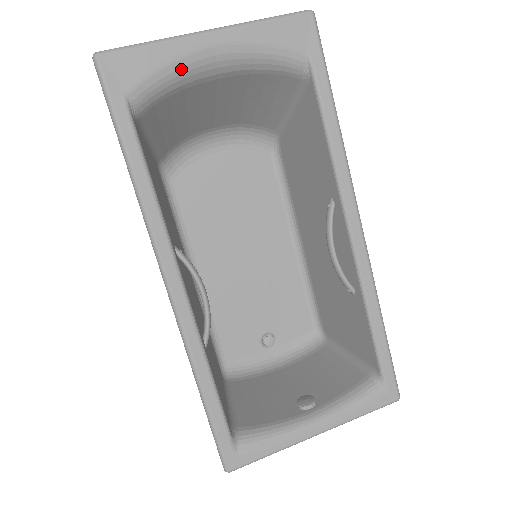
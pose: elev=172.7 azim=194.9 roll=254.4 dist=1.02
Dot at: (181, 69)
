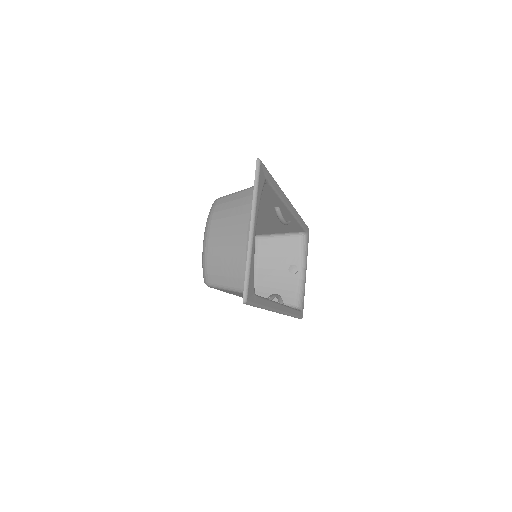
Dot at: occluded
